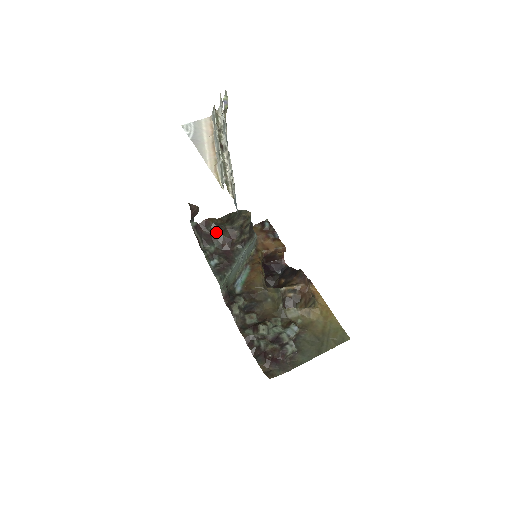
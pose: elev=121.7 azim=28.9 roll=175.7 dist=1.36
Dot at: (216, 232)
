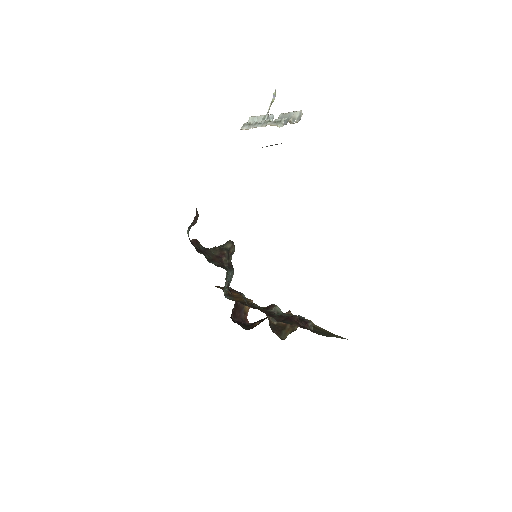
Dot at: (206, 250)
